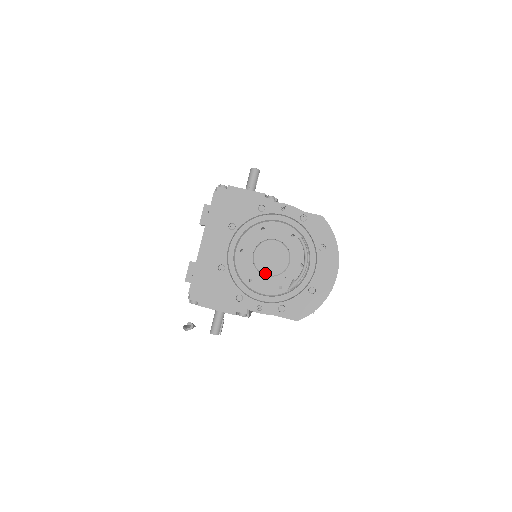
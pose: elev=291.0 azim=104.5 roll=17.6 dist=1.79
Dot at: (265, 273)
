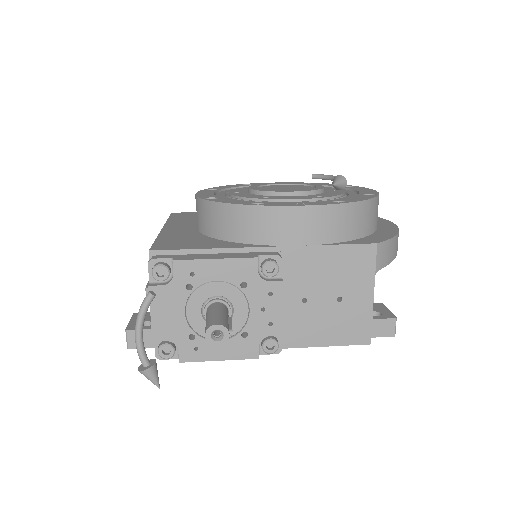
Dot at: occluded
